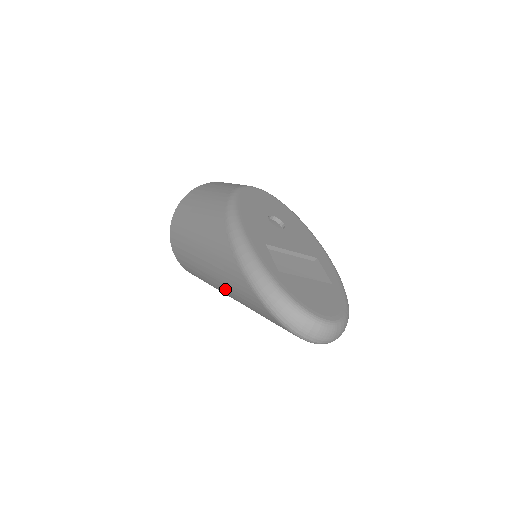
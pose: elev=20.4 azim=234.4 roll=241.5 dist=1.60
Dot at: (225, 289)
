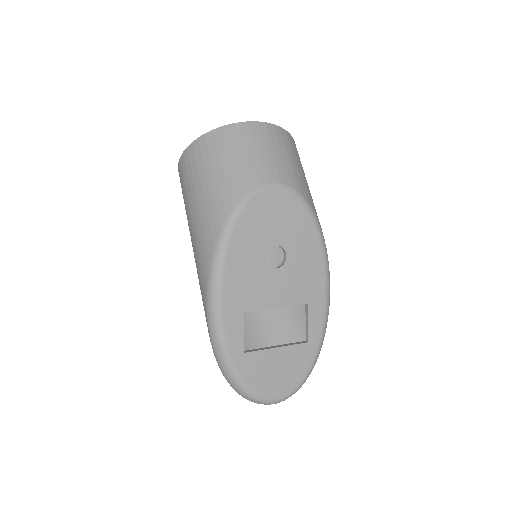
Dot at: occluded
